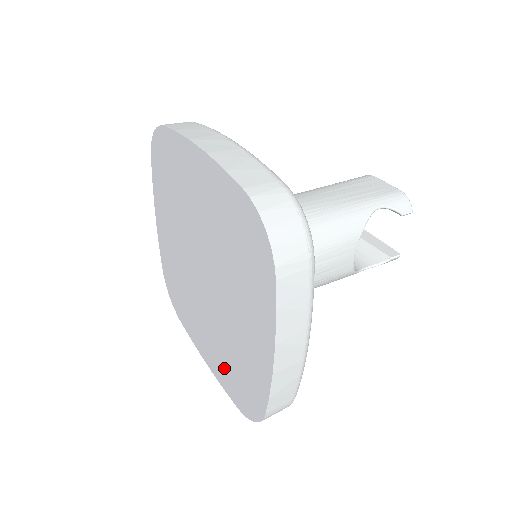
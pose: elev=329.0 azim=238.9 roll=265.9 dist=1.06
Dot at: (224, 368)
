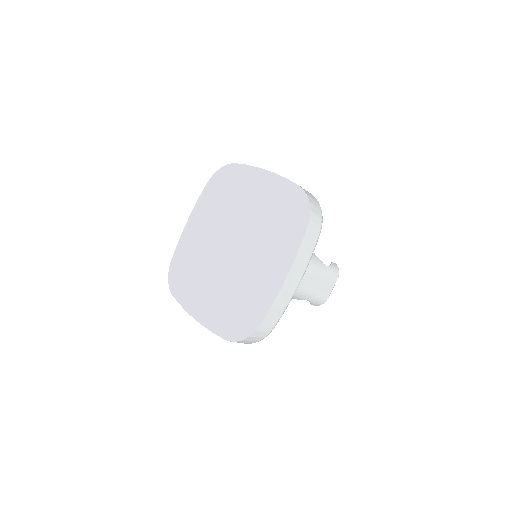
Dot at: (282, 239)
